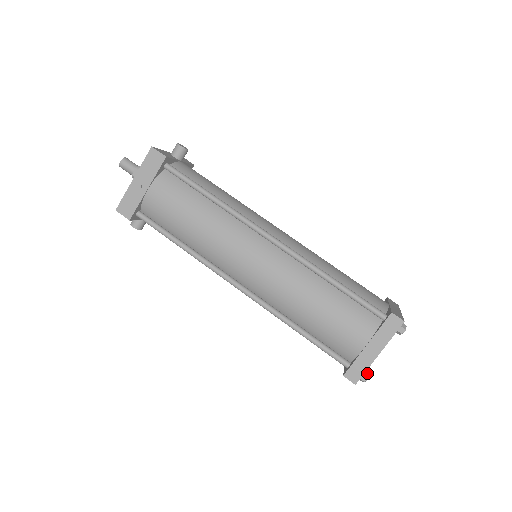
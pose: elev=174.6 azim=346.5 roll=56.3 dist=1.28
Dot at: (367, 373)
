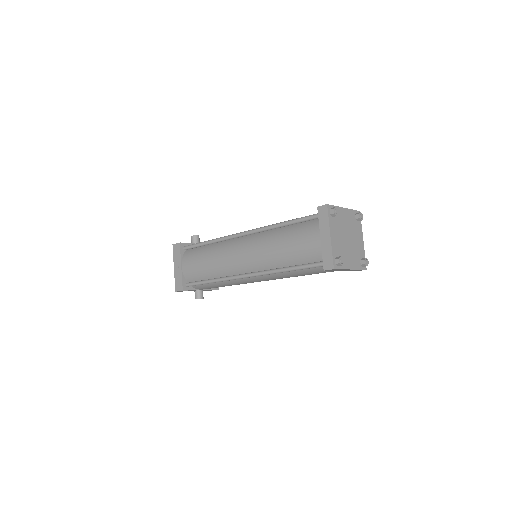
Dot at: (339, 257)
